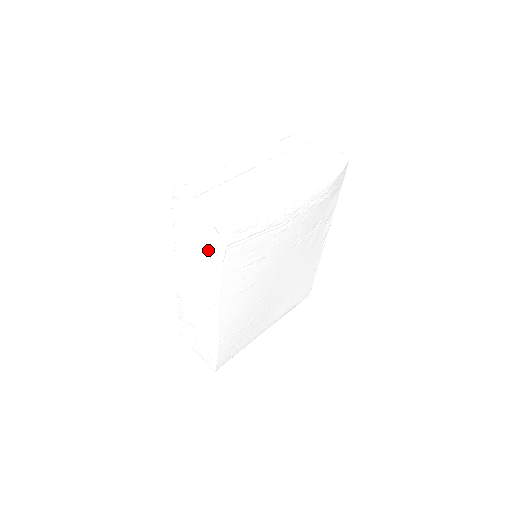
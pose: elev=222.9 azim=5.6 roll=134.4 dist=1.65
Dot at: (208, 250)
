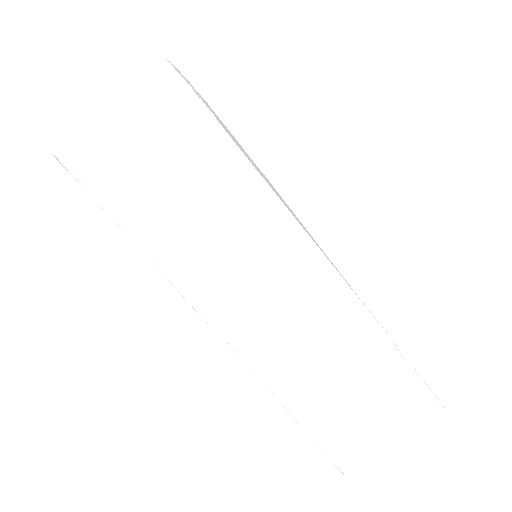
Dot at: (186, 138)
